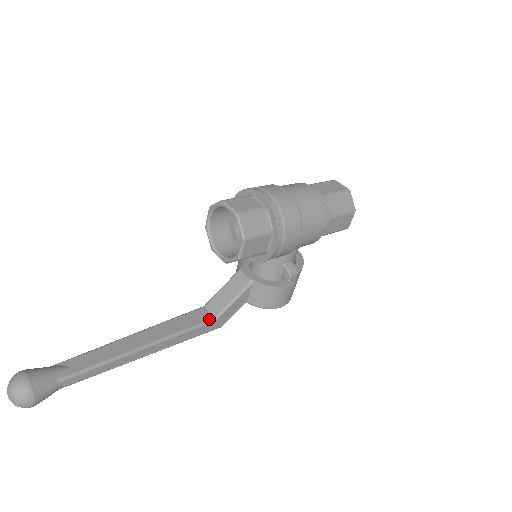
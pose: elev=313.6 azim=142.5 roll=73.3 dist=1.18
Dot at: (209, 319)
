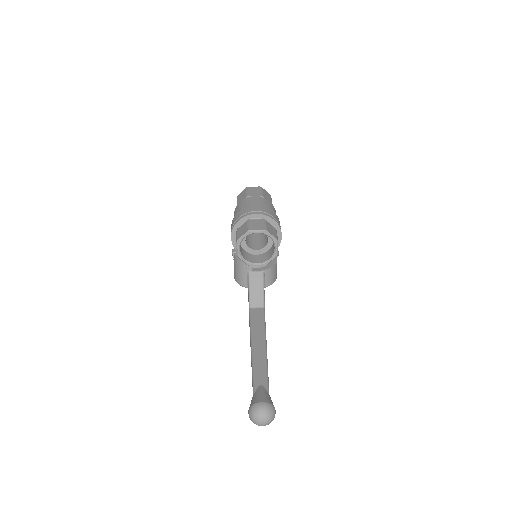
Dot at: (263, 310)
